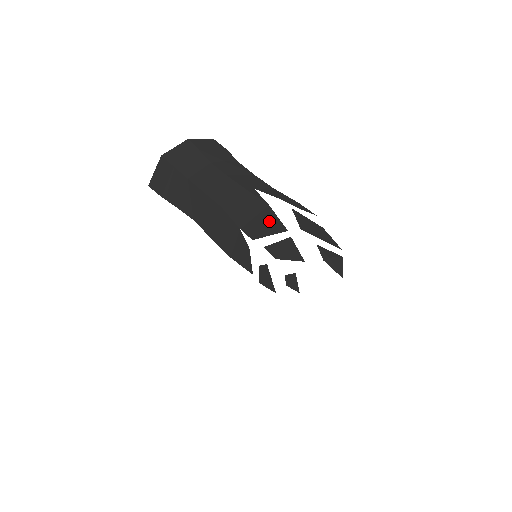
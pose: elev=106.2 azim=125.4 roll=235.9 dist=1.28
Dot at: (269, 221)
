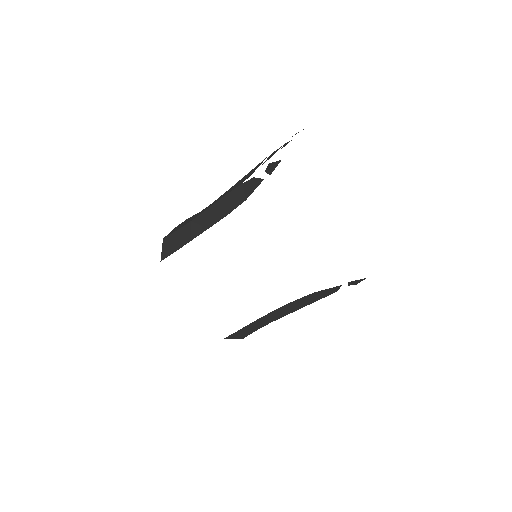
Dot at: occluded
